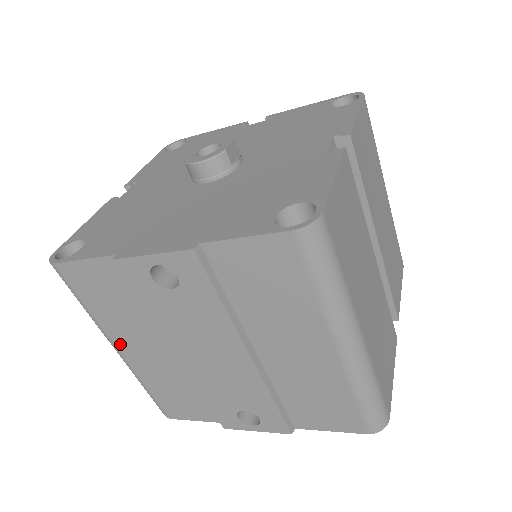
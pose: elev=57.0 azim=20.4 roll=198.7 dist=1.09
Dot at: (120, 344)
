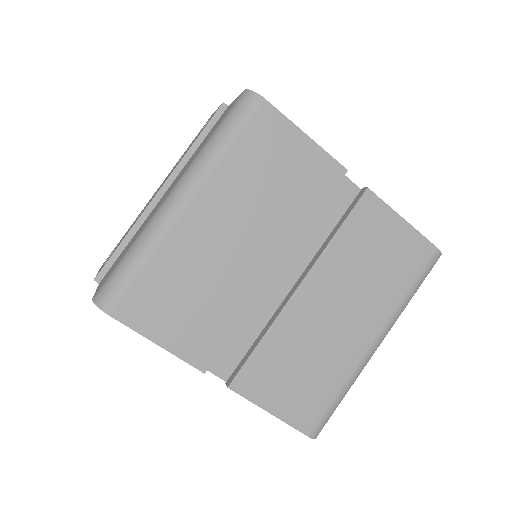
Dot at: occluded
